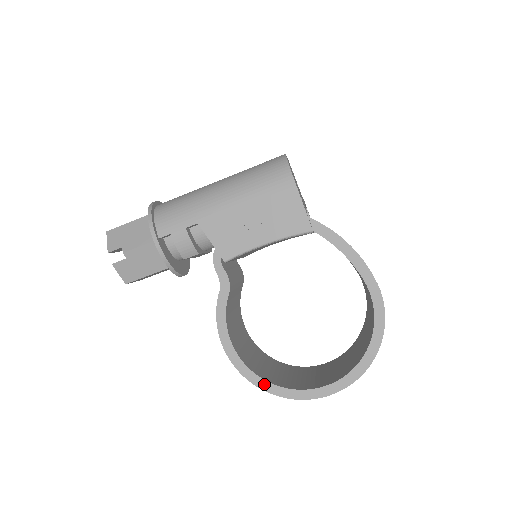
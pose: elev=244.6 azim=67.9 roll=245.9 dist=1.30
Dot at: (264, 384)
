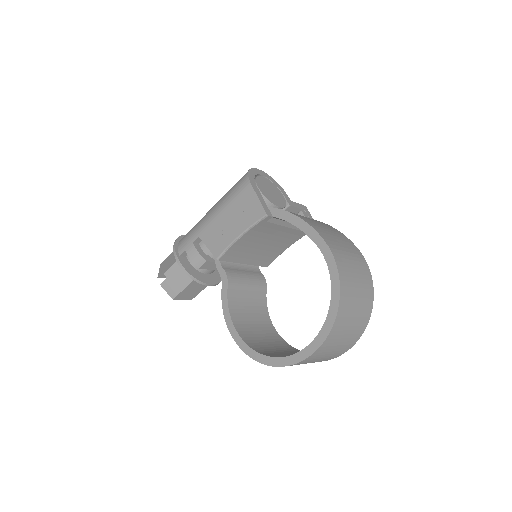
Dot at: (260, 357)
